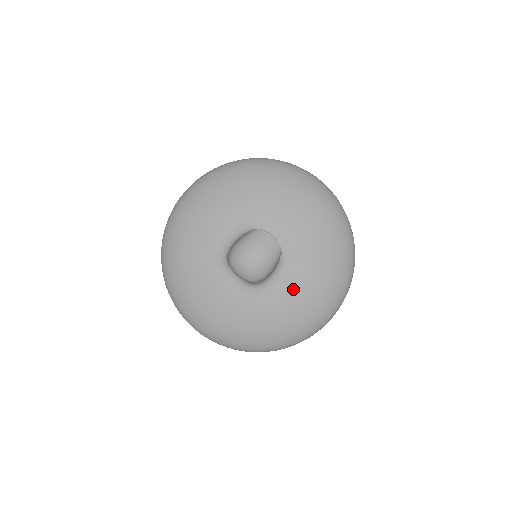
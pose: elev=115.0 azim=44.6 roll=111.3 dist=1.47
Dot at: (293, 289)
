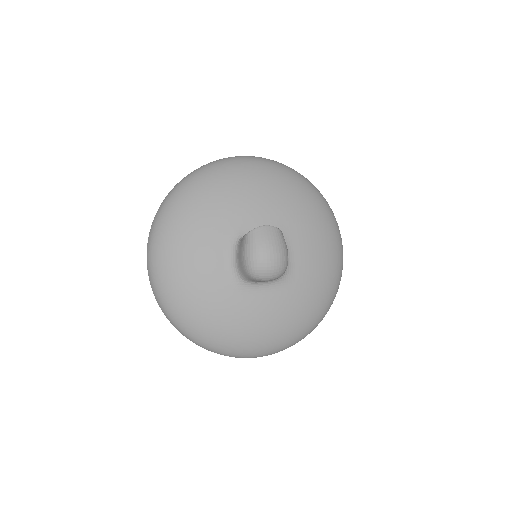
Dot at: (307, 251)
